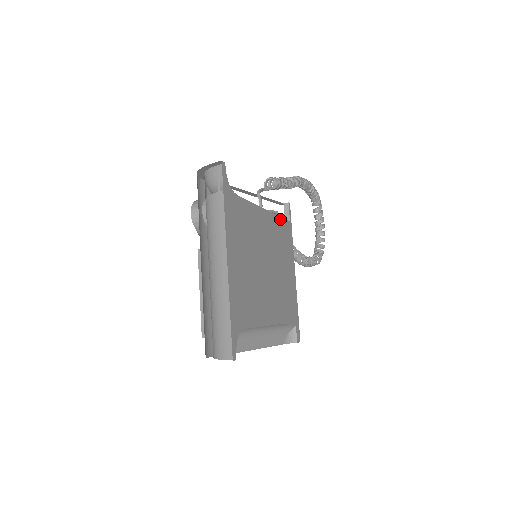
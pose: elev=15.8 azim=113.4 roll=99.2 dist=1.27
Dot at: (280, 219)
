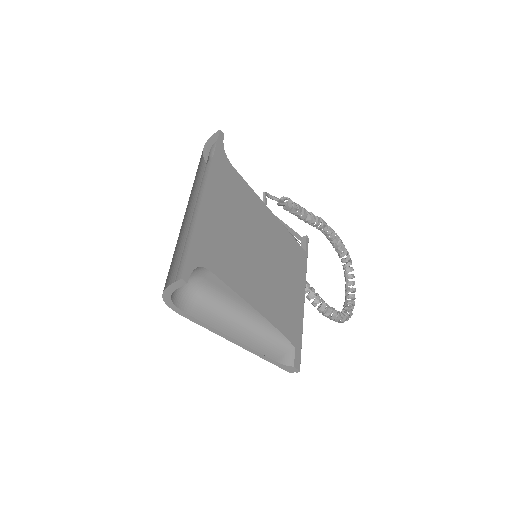
Dot at: (291, 236)
